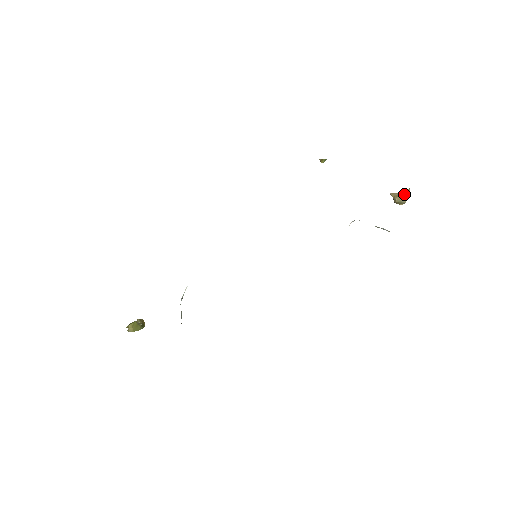
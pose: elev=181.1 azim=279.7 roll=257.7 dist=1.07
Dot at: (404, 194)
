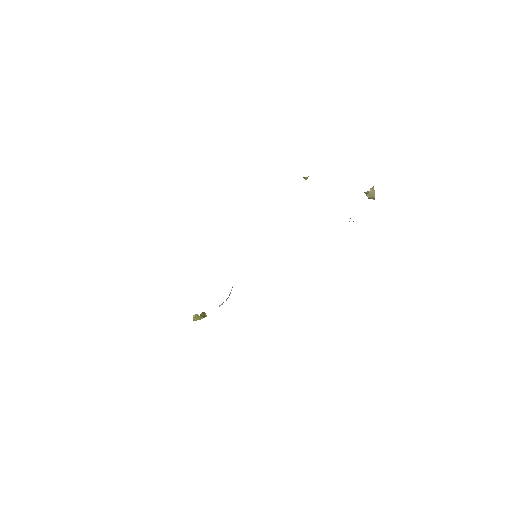
Dot at: (371, 191)
